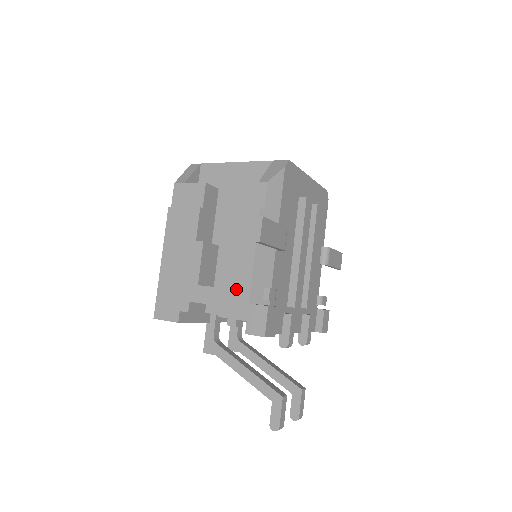
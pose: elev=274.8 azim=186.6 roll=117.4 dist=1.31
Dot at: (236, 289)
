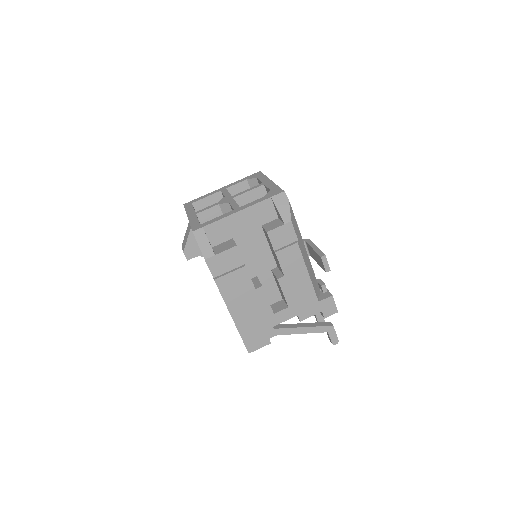
Dot at: (305, 299)
